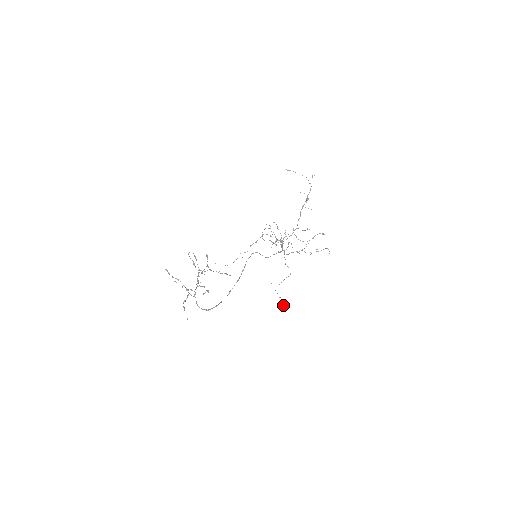
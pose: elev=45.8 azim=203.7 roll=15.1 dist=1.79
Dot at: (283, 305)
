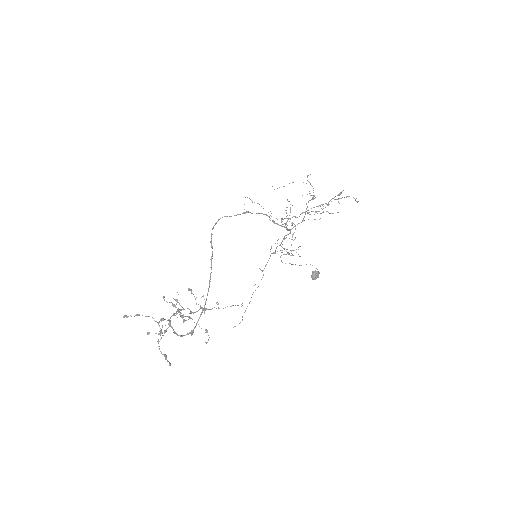
Dot at: occluded
